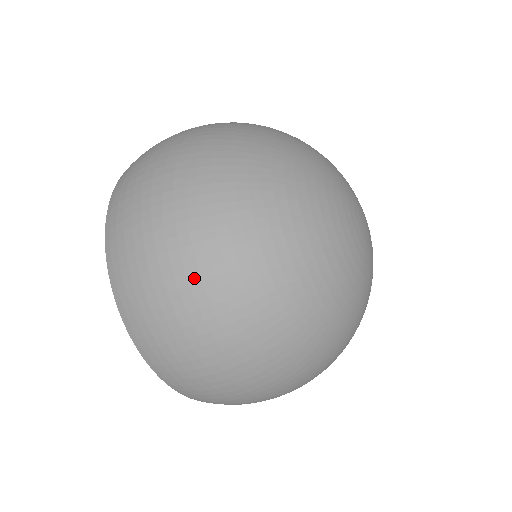
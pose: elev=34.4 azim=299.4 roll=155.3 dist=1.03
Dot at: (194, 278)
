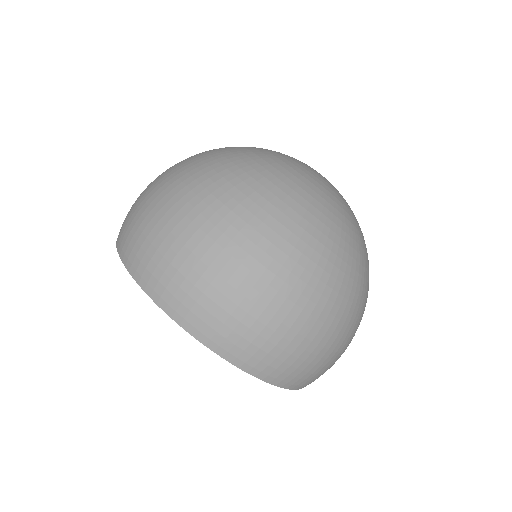
Dot at: occluded
